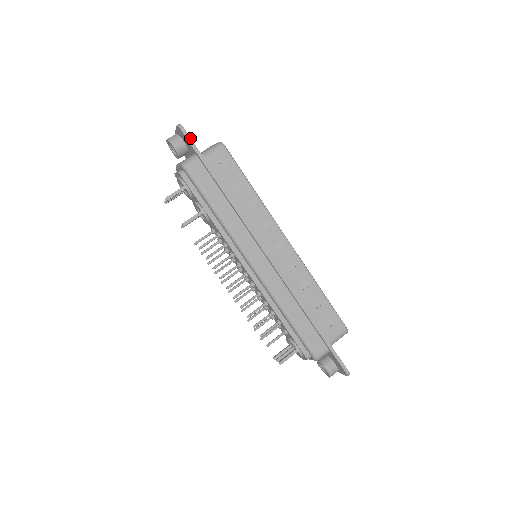
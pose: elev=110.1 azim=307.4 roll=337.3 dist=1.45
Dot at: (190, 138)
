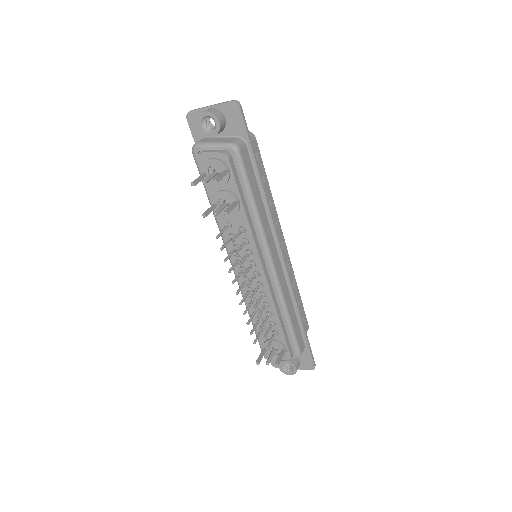
Dot at: occluded
